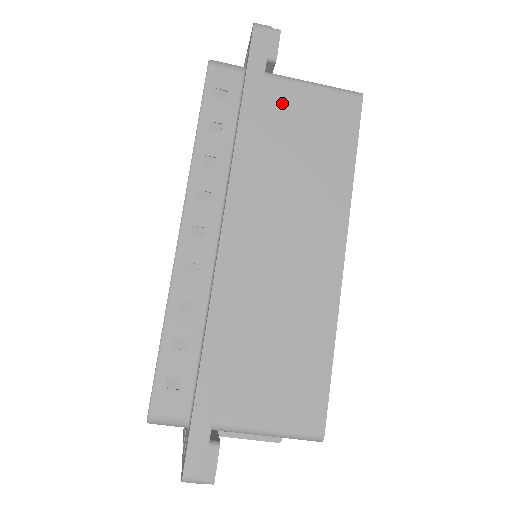
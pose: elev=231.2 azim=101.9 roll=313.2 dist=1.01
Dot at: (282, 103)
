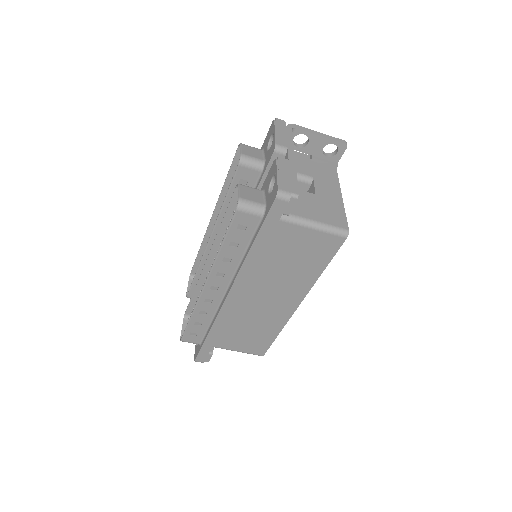
Dot at: (285, 236)
